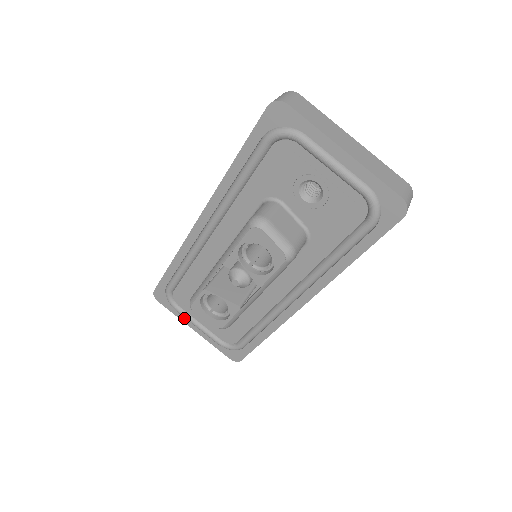
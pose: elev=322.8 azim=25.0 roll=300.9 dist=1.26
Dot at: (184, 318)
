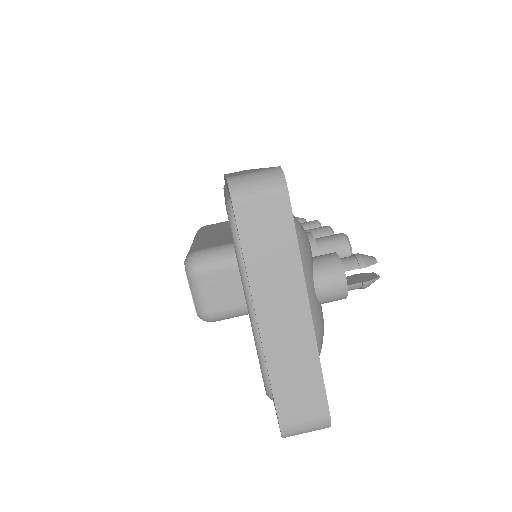
Dot at: occluded
